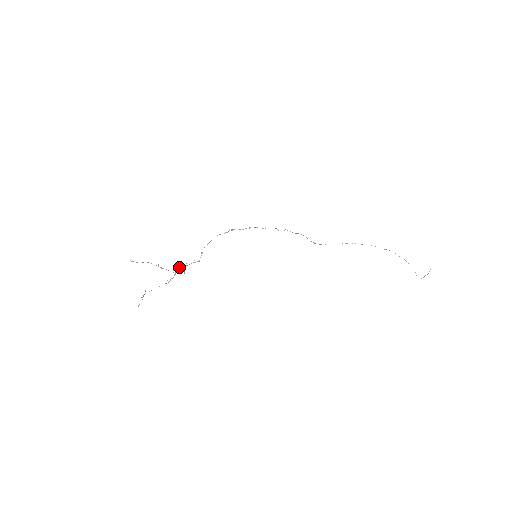
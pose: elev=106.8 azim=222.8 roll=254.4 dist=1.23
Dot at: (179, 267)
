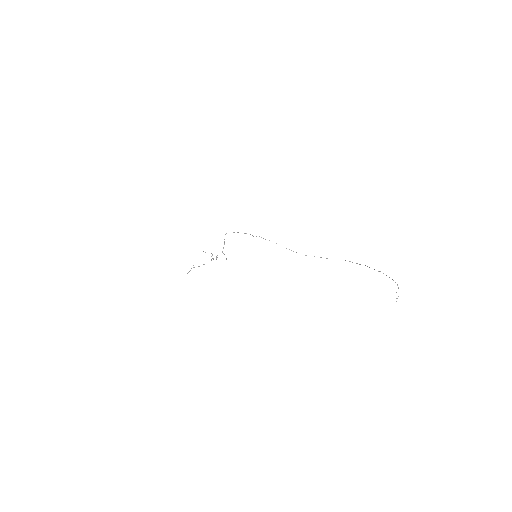
Dot at: (217, 257)
